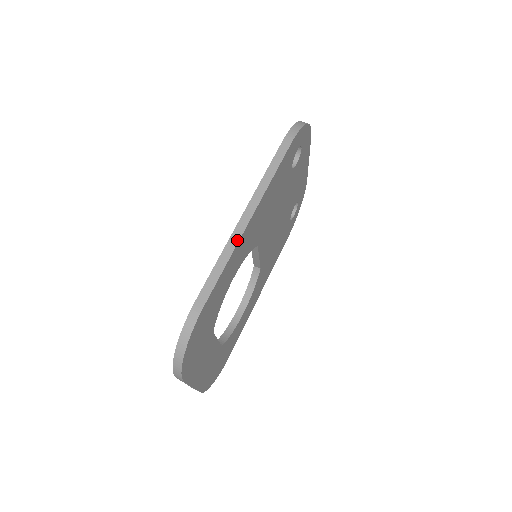
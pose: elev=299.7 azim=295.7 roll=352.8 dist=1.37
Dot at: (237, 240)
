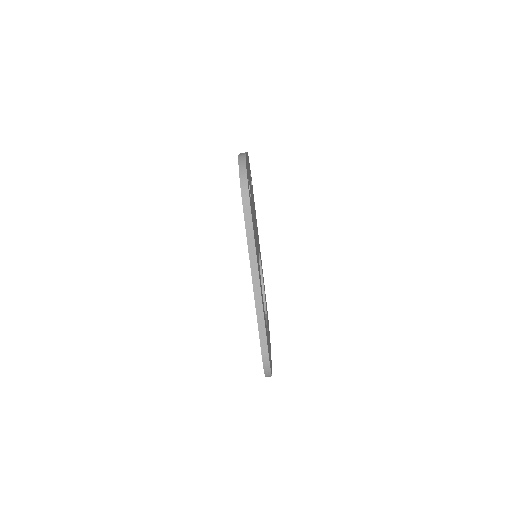
Dot at: (261, 302)
